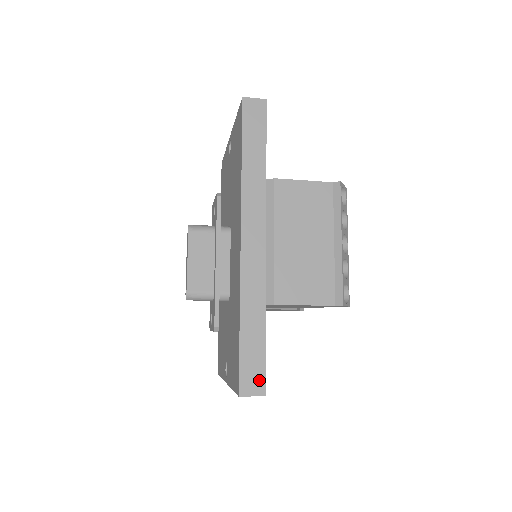
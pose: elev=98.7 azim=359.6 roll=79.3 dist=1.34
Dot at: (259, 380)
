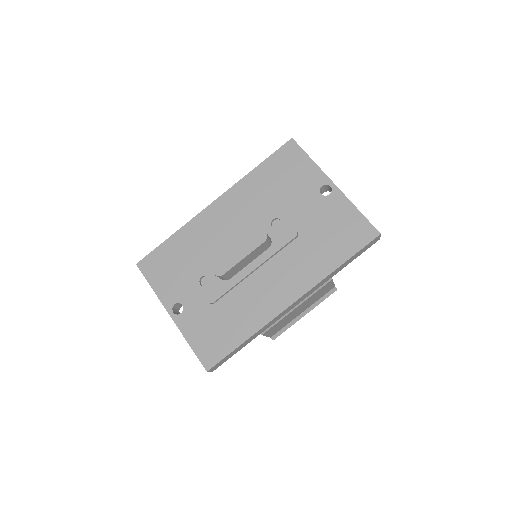
Dot at: (220, 365)
